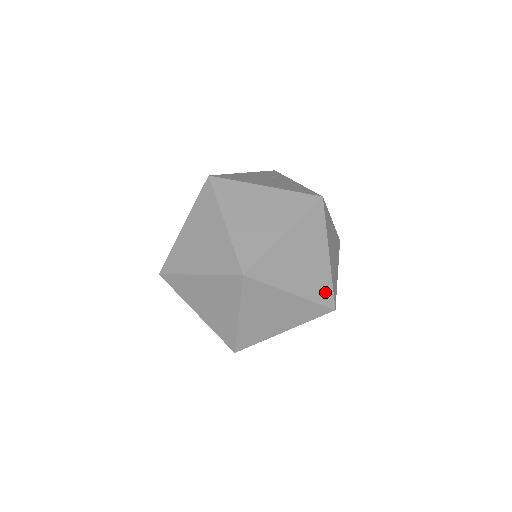
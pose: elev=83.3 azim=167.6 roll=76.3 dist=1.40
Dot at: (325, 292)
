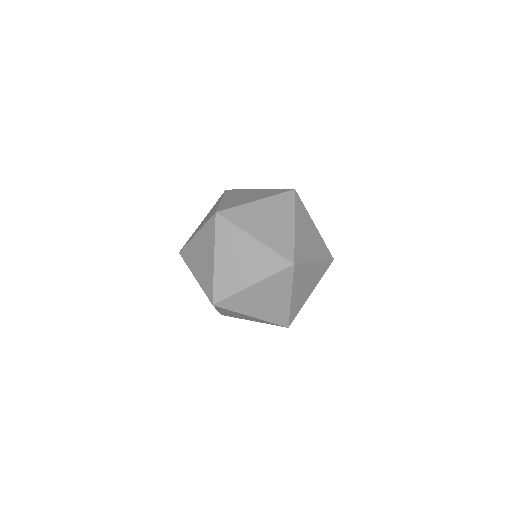
Dot at: occluded
